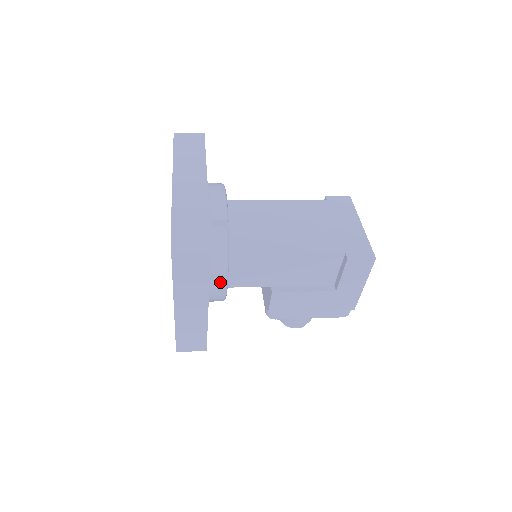
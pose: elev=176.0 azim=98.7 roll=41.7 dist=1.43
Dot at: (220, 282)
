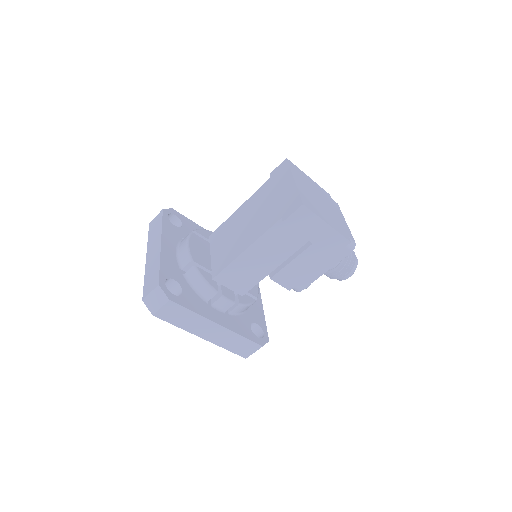
Dot at: (220, 301)
